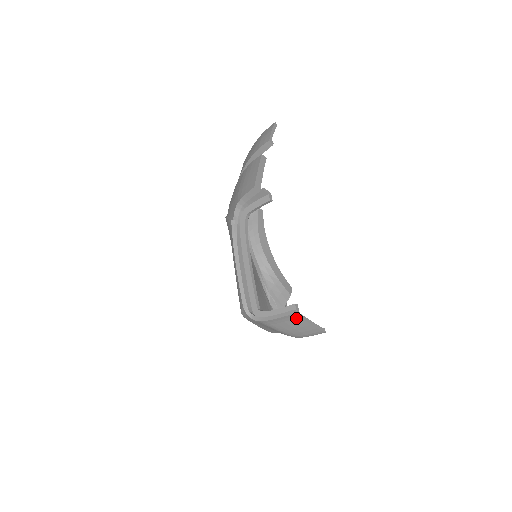
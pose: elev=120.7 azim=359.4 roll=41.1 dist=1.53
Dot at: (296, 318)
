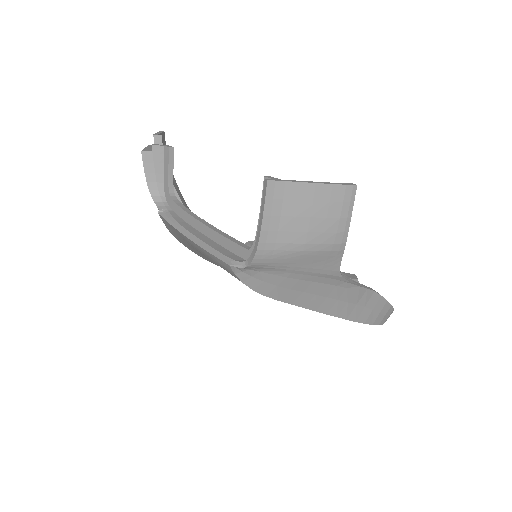
Dot at: (283, 190)
